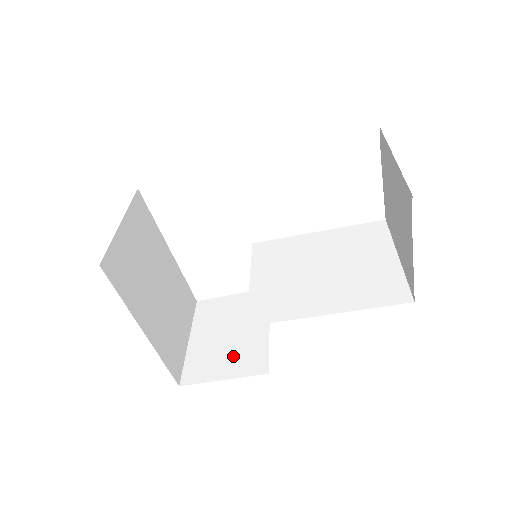
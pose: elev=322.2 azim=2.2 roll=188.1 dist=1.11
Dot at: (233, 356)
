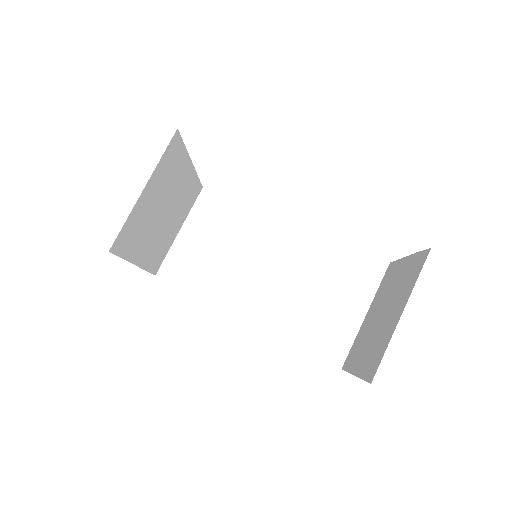
Dot at: (206, 275)
